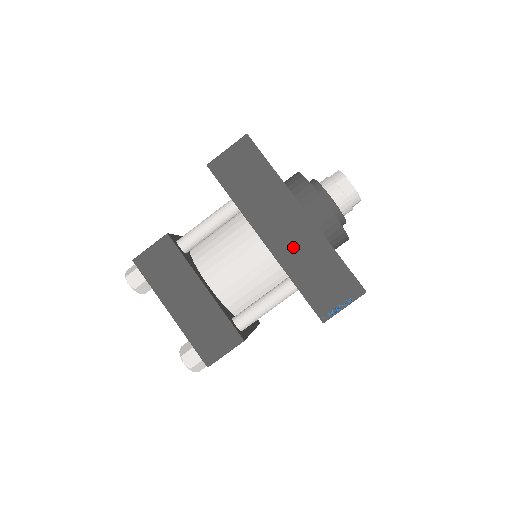
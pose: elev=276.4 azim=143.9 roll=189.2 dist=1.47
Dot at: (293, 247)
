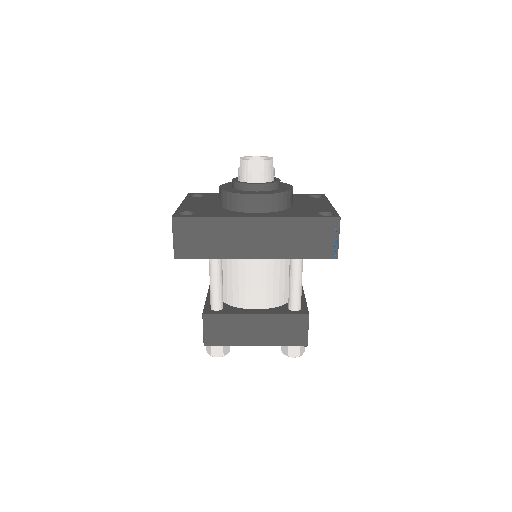
Dot at: (274, 243)
